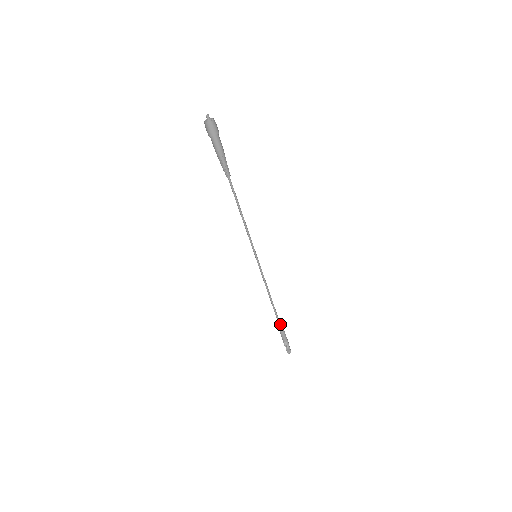
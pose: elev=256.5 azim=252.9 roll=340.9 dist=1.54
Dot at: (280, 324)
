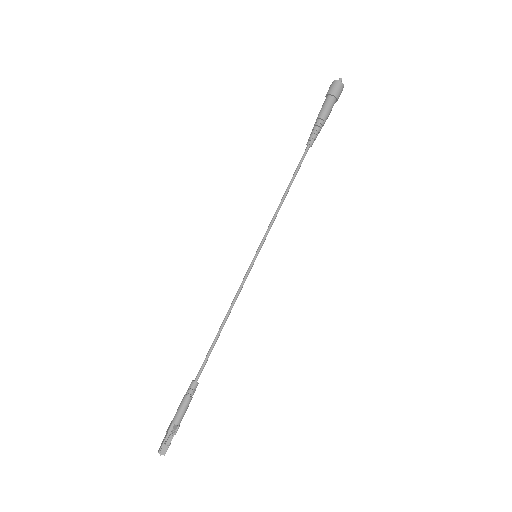
Dot at: (196, 385)
